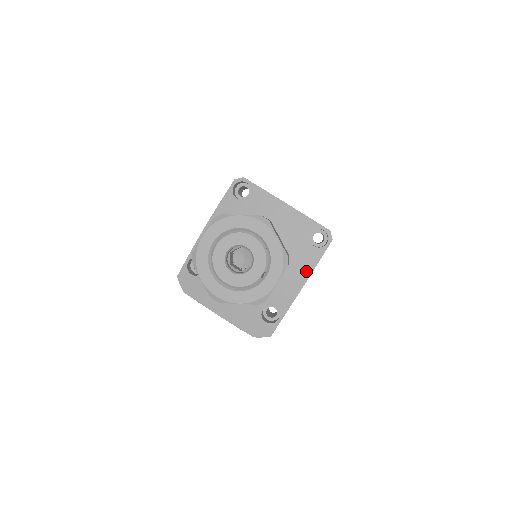
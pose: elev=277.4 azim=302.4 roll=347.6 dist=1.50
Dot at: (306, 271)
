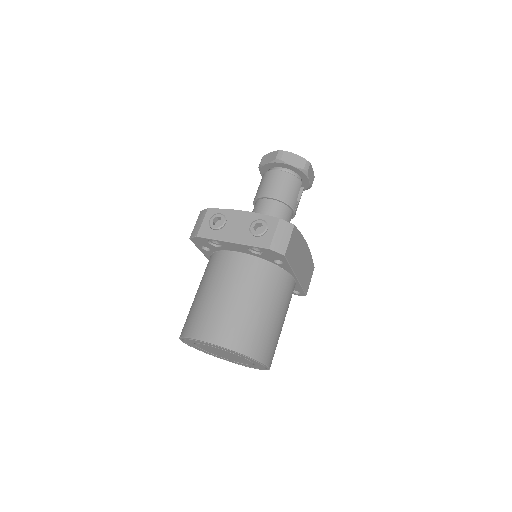
Dot at: occluded
